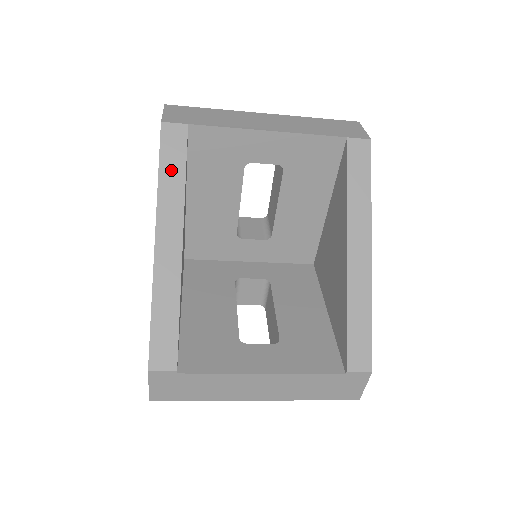
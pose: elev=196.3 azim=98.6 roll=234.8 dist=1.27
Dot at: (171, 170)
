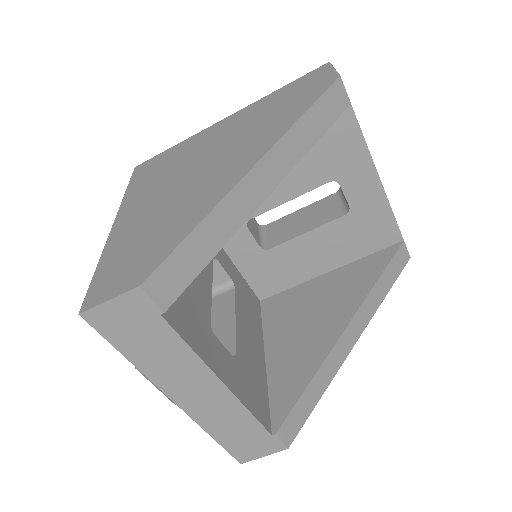
Dot at: (315, 121)
